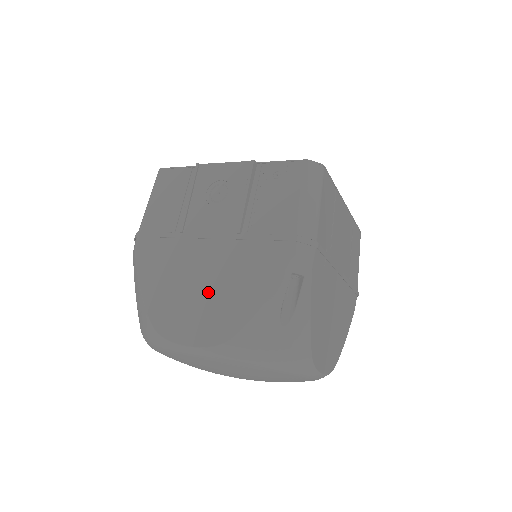
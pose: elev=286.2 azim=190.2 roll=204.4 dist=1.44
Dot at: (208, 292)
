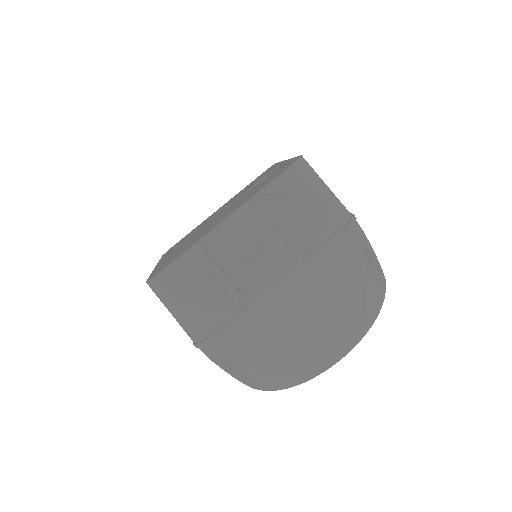
Dot at: (318, 318)
